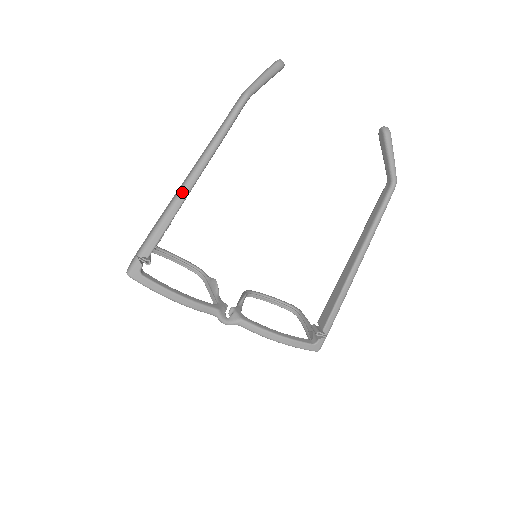
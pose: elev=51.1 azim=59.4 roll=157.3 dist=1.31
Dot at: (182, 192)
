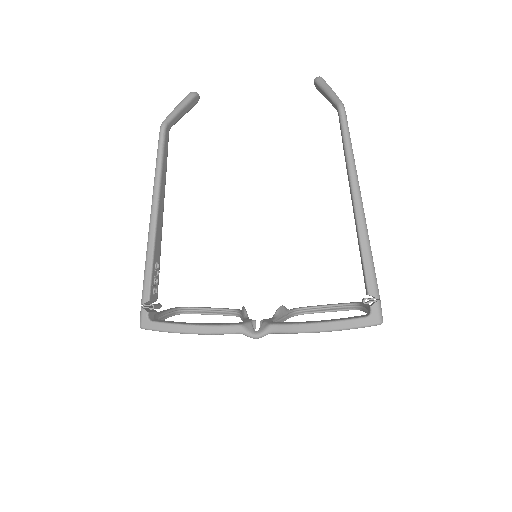
Dot at: (150, 228)
